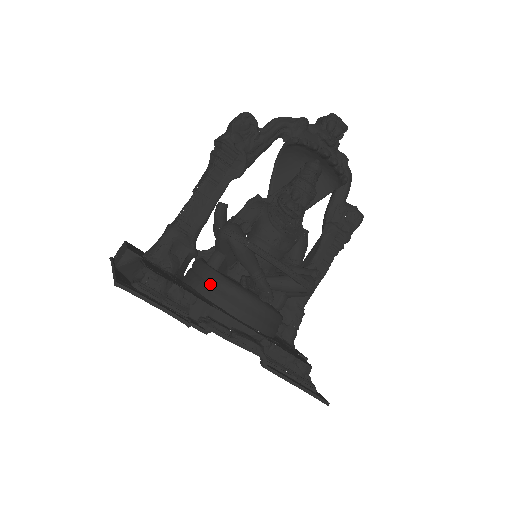
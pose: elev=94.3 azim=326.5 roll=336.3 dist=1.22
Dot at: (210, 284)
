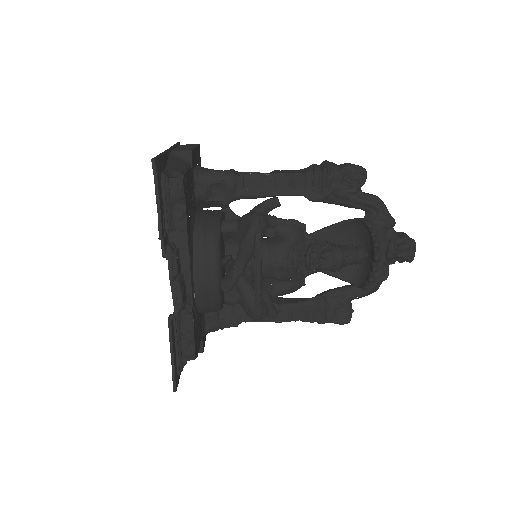
Dot at: (206, 234)
